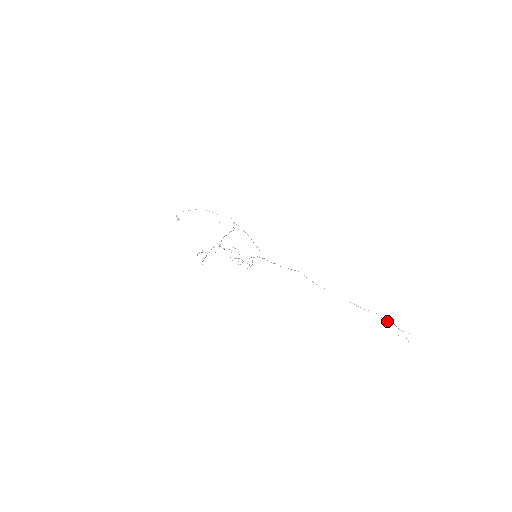
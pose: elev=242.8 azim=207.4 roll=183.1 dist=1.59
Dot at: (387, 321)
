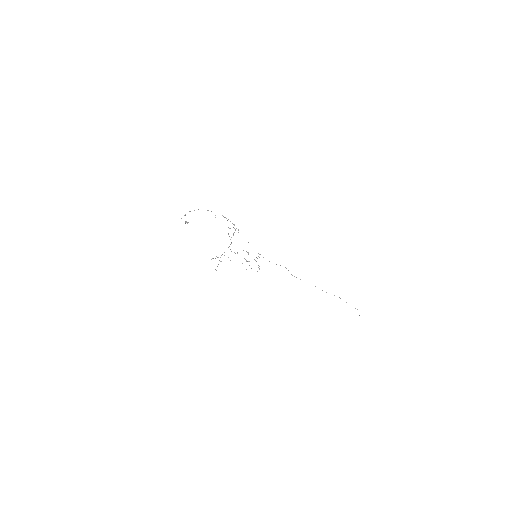
Dot at: (346, 302)
